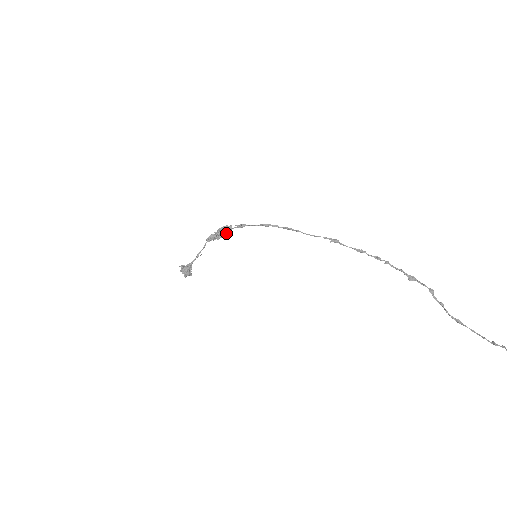
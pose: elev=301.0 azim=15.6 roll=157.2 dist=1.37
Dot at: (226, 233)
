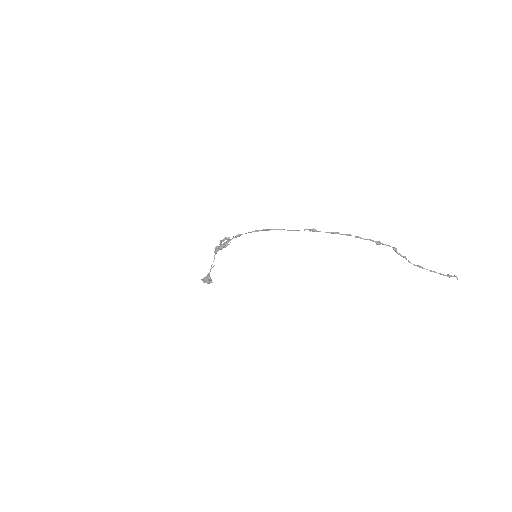
Dot at: (227, 245)
